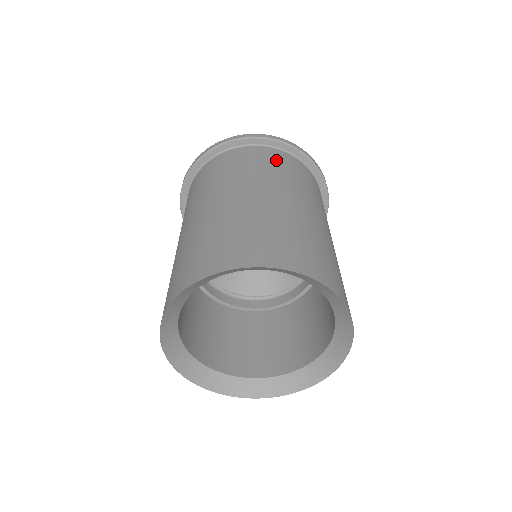
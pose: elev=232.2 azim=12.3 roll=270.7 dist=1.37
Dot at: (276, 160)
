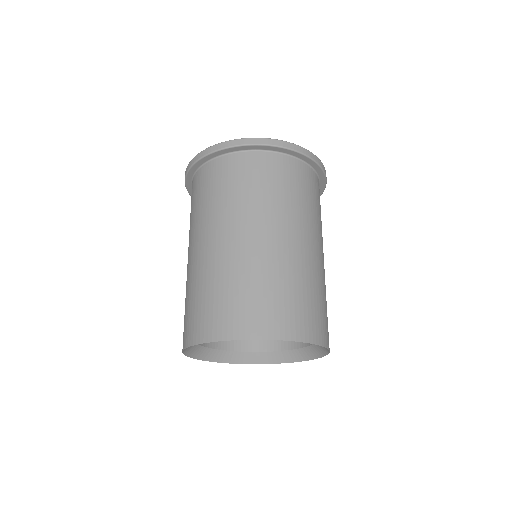
Dot at: occluded
